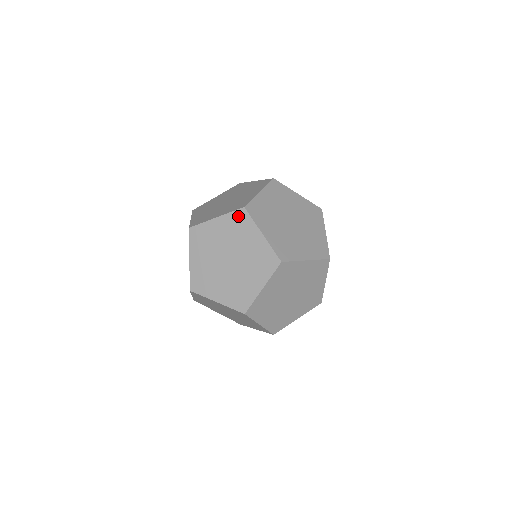
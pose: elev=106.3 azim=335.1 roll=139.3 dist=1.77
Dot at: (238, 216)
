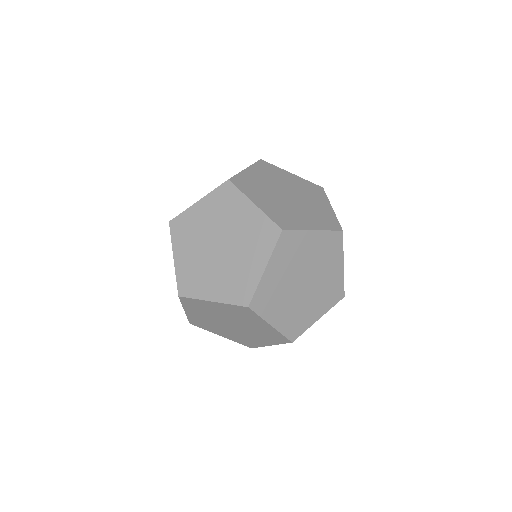
Dot at: (269, 229)
